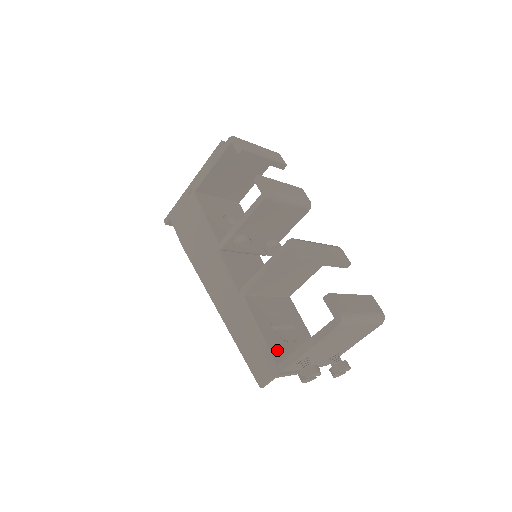
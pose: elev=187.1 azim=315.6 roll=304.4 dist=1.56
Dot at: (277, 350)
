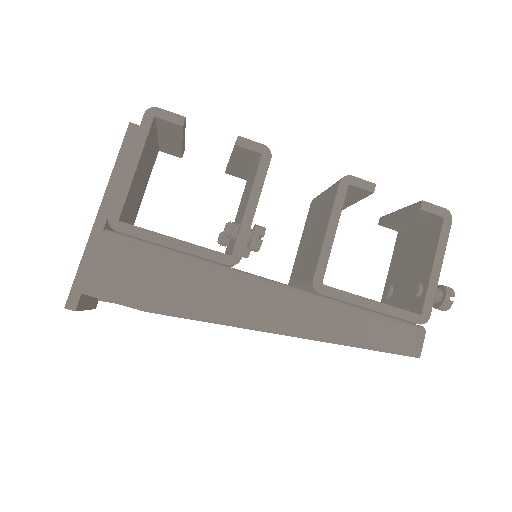
Dot at: occluded
